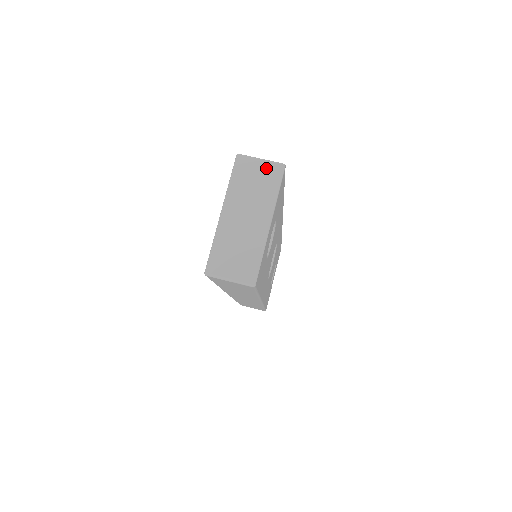
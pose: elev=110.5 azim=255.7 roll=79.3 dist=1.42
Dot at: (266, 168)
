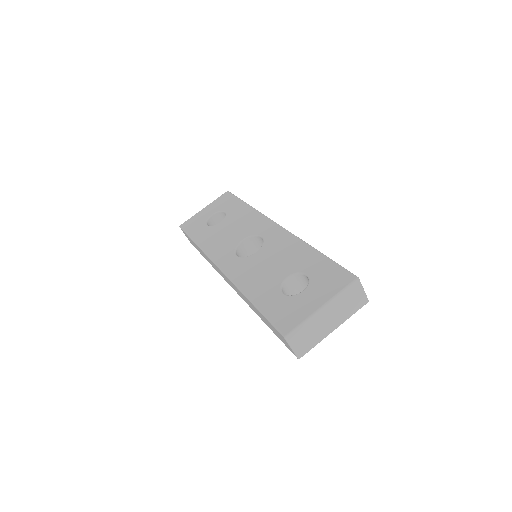
Dot at: (361, 297)
